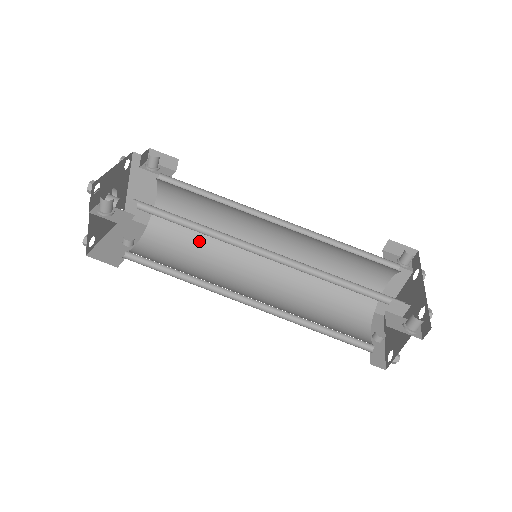
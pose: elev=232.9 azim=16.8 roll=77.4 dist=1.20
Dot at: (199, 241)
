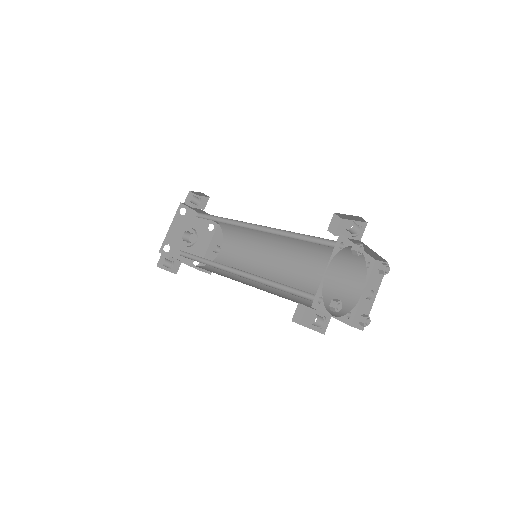
Dot at: (247, 236)
